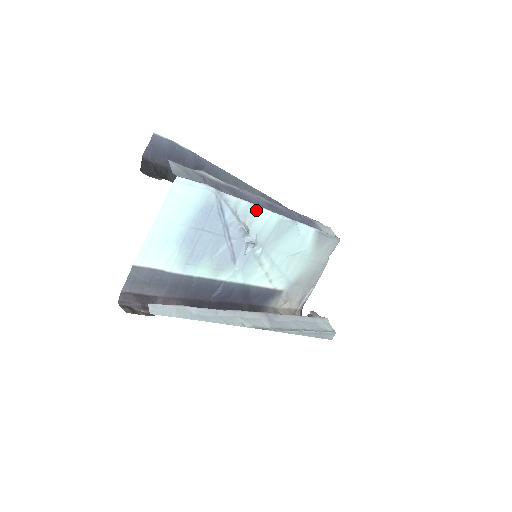
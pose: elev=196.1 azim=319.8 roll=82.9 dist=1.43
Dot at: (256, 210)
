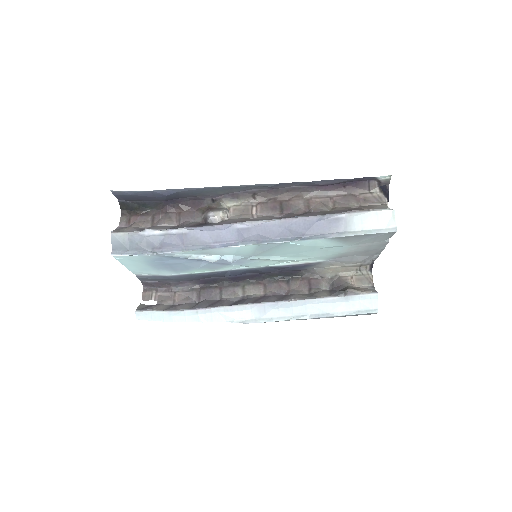
Dot at: (214, 249)
